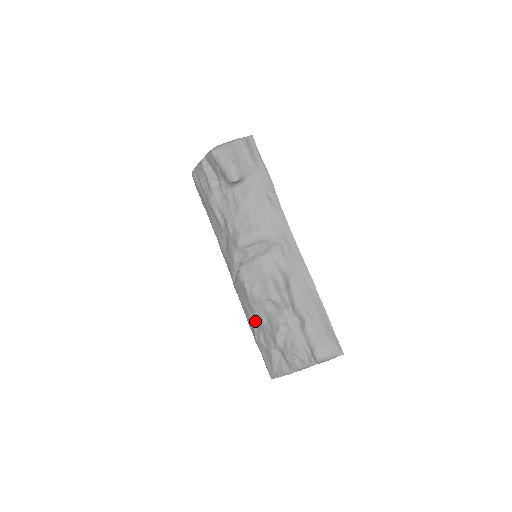
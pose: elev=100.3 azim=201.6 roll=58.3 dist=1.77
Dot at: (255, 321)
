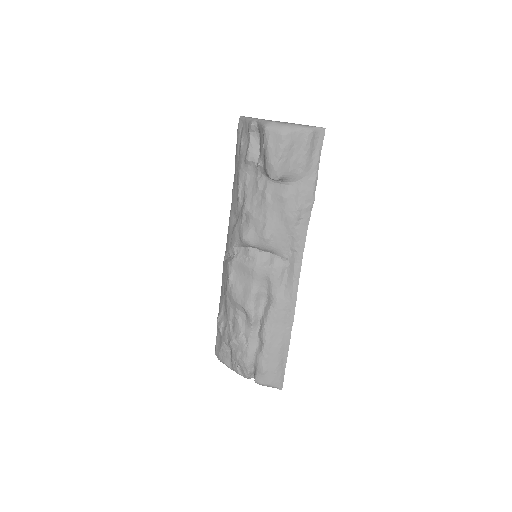
Dot at: (225, 307)
